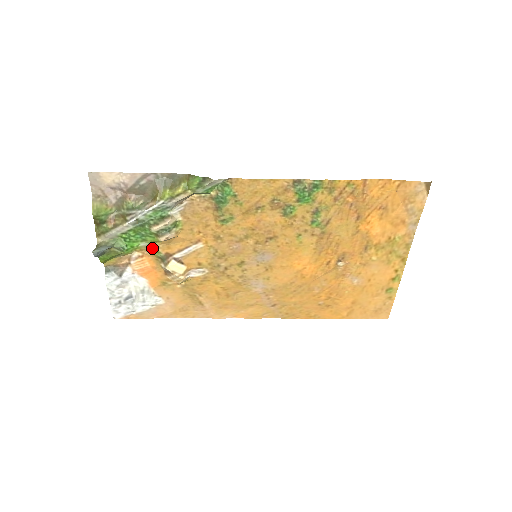
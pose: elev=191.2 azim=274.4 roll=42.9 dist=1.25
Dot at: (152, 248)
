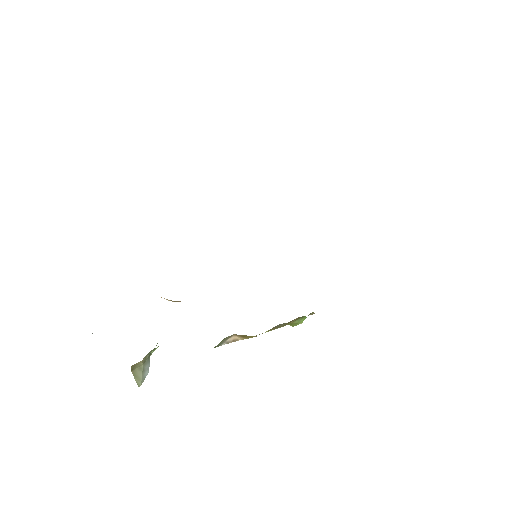
Dot at: occluded
